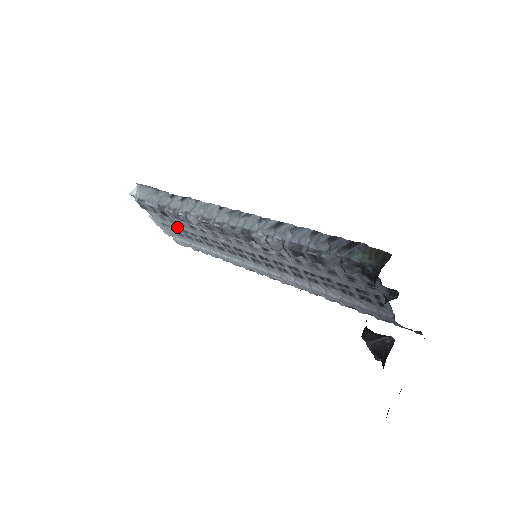
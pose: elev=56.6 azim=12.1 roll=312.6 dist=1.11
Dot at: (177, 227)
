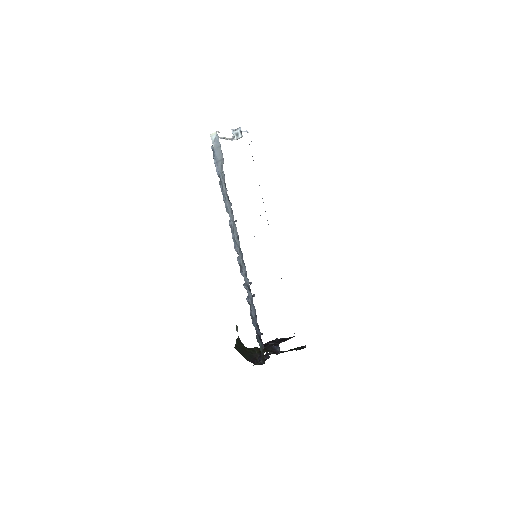
Dot at: occluded
